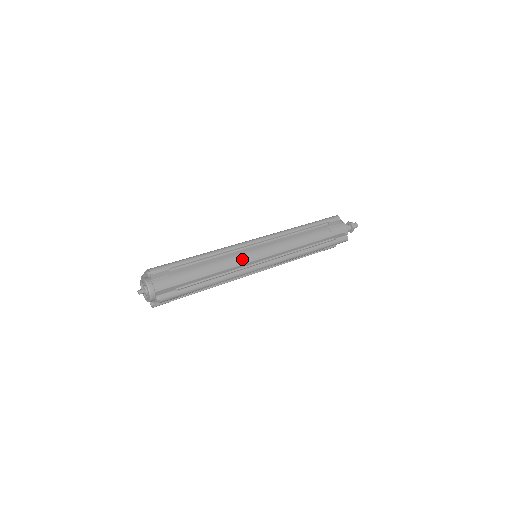
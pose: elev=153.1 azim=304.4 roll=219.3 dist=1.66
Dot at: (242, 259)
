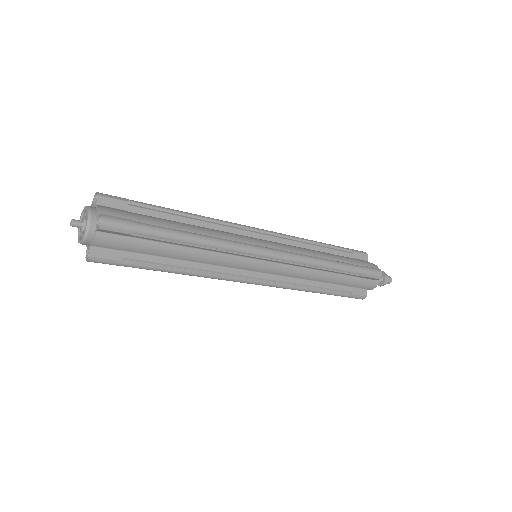
Dot at: (236, 237)
